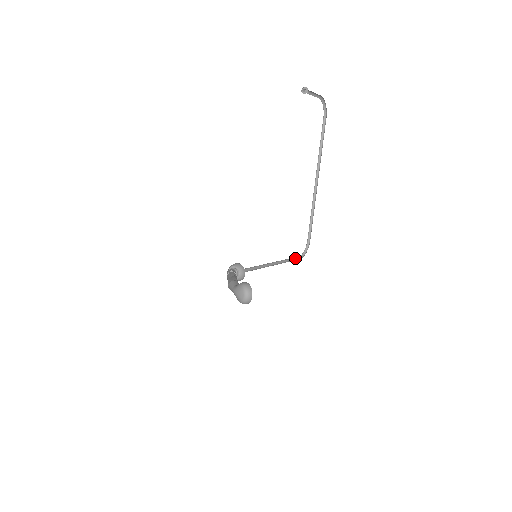
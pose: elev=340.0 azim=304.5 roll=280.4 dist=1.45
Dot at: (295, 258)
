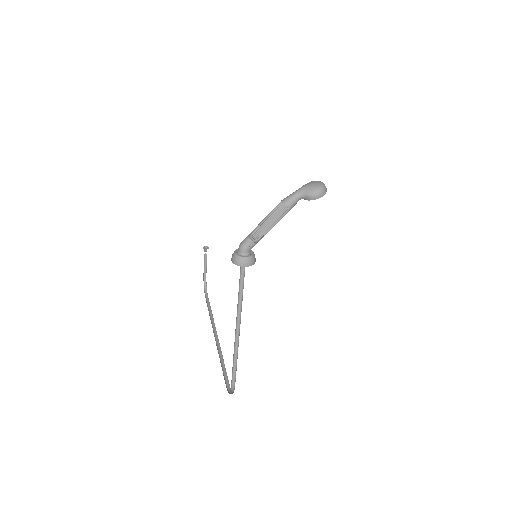
Dot at: (231, 381)
